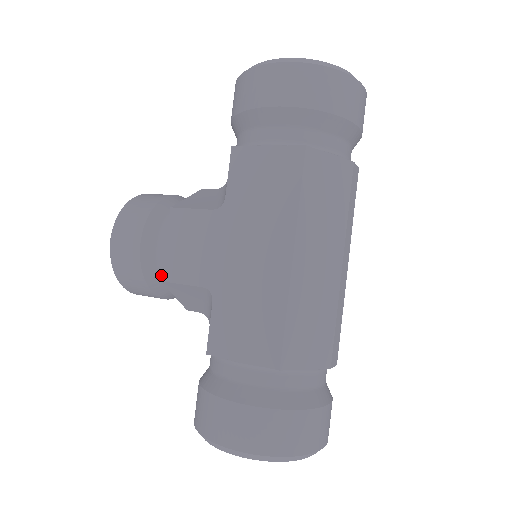
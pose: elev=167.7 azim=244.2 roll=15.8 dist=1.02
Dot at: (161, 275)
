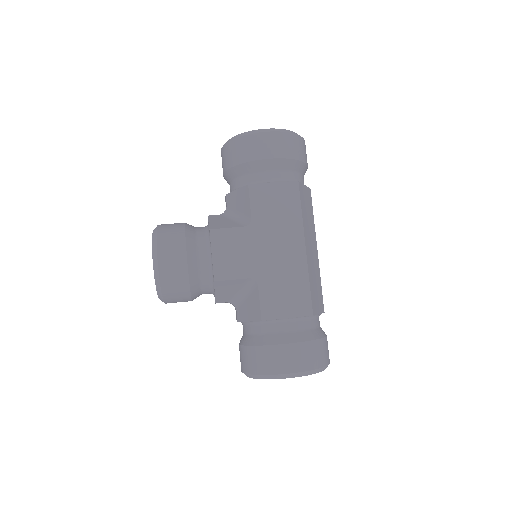
Dot at: (201, 280)
